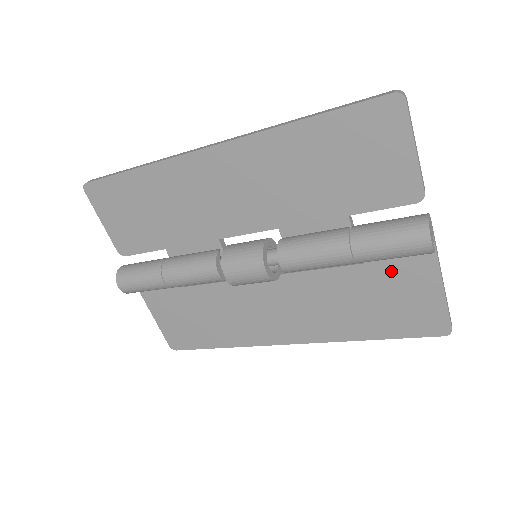
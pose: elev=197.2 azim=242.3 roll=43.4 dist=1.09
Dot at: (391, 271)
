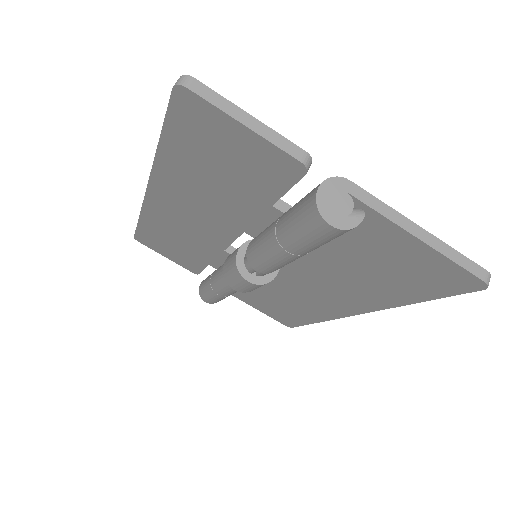
Dot at: (359, 241)
